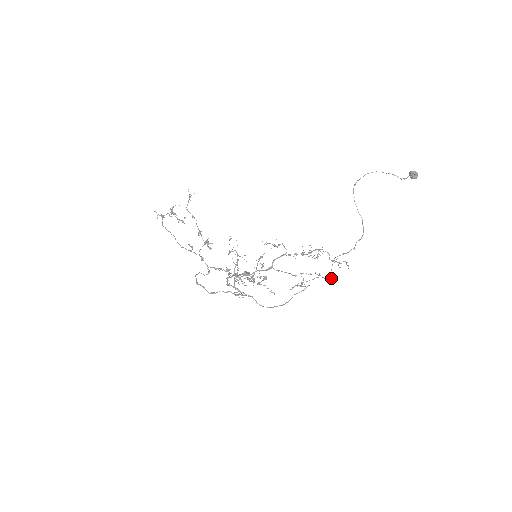
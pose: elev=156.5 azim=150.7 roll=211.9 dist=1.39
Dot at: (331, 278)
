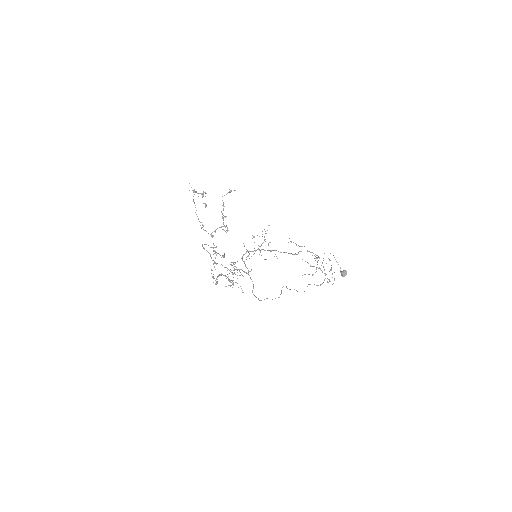
Dot at: (327, 282)
